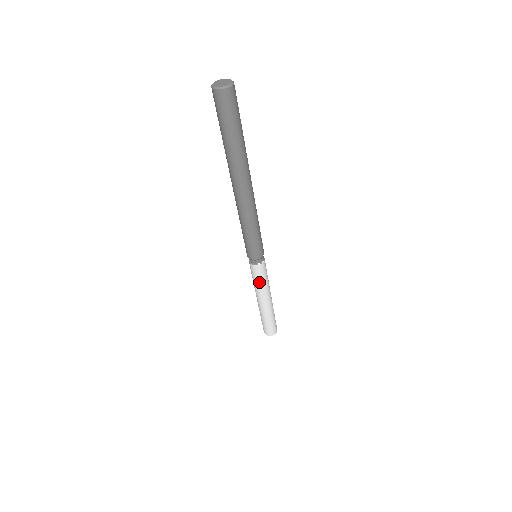
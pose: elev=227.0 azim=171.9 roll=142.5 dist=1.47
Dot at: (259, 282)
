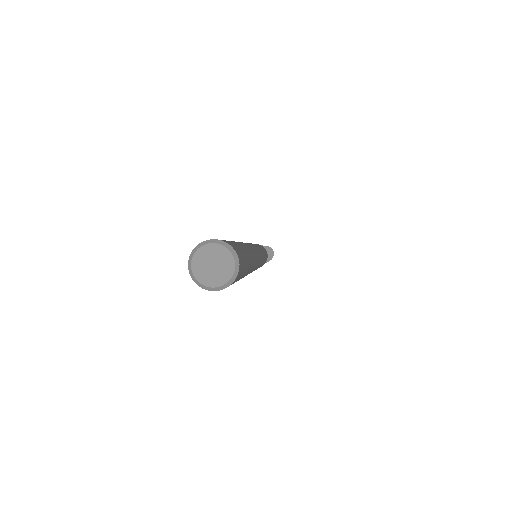
Dot at: occluded
